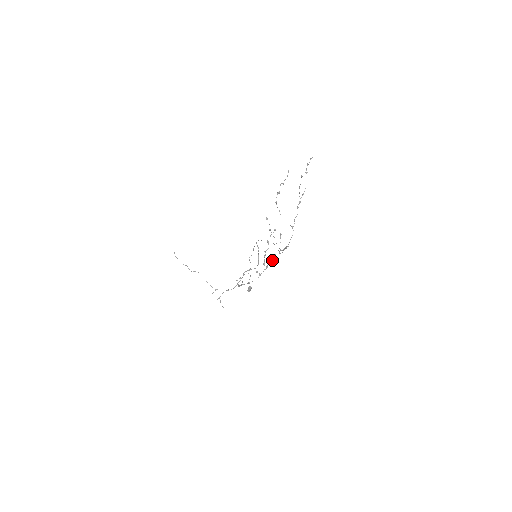
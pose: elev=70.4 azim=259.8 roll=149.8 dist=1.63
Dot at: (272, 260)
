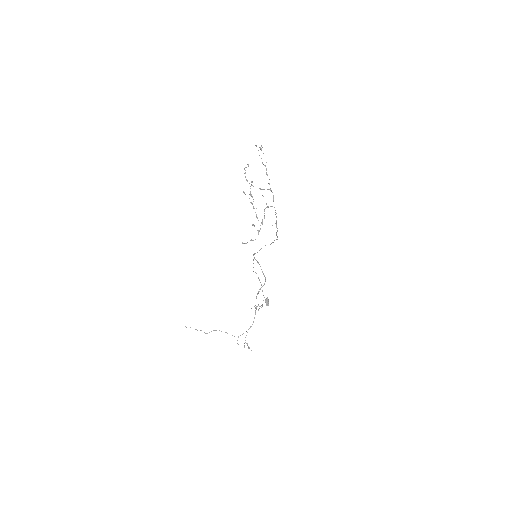
Dot at: (264, 215)
